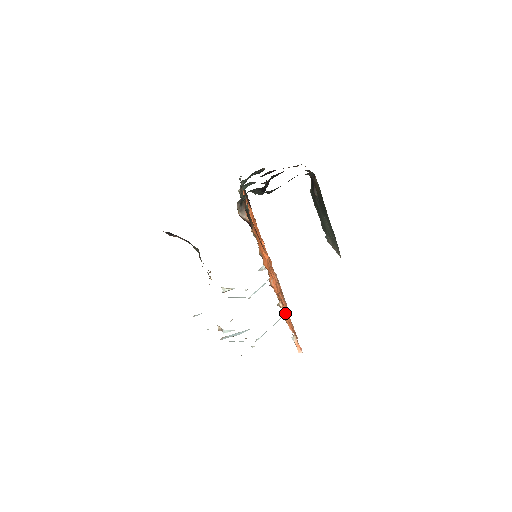
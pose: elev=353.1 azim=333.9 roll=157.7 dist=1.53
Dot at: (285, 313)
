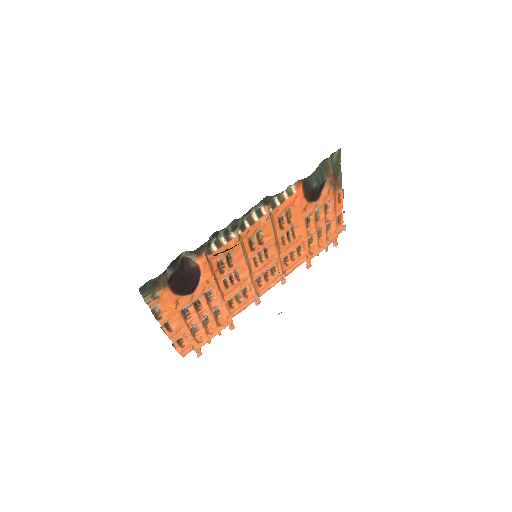
Dot at: (175, 342)
